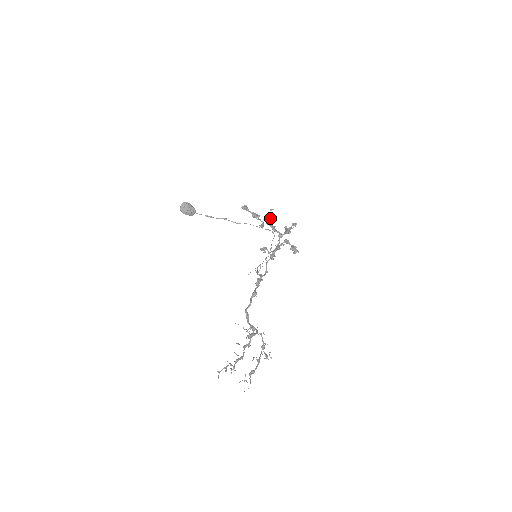
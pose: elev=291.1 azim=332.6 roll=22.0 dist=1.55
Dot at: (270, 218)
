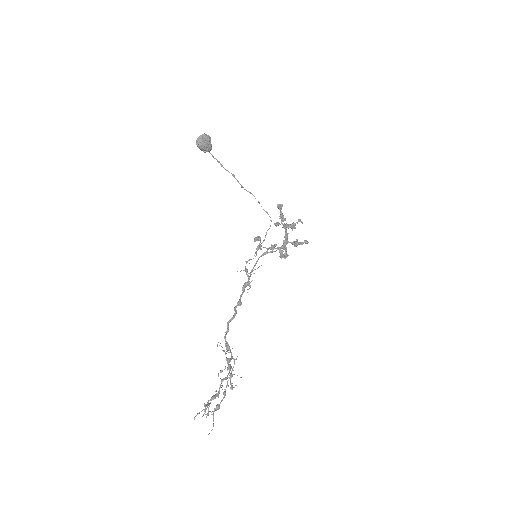
Dot at: (293, 227)
